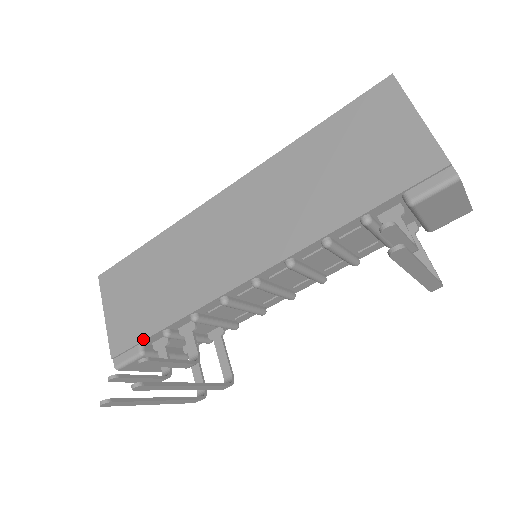
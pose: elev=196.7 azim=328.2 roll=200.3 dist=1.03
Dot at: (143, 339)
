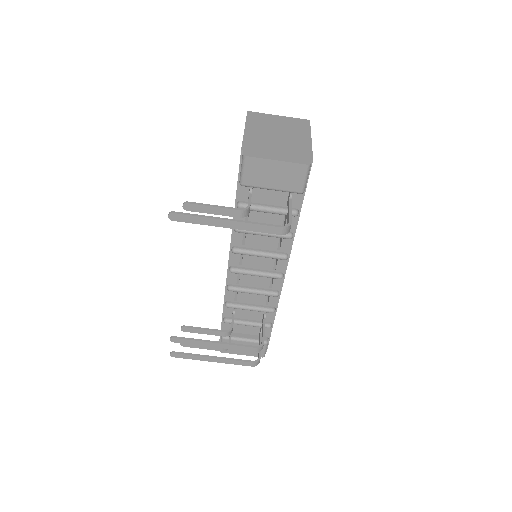
Dot at: (221, 327)
